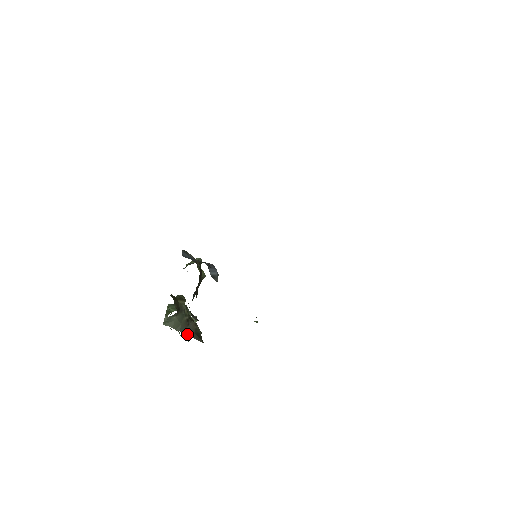
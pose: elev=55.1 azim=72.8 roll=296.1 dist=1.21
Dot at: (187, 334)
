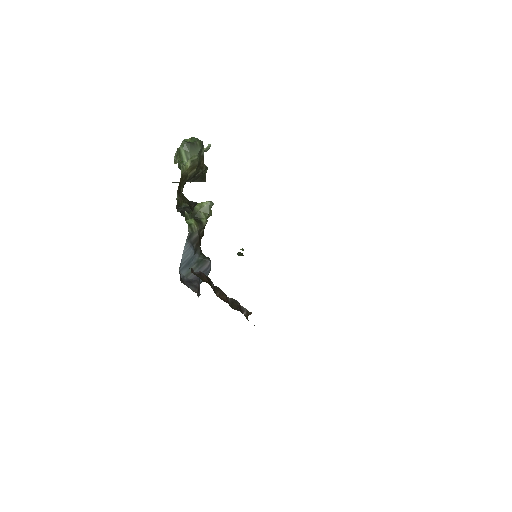
Dot at: (190, 182)
